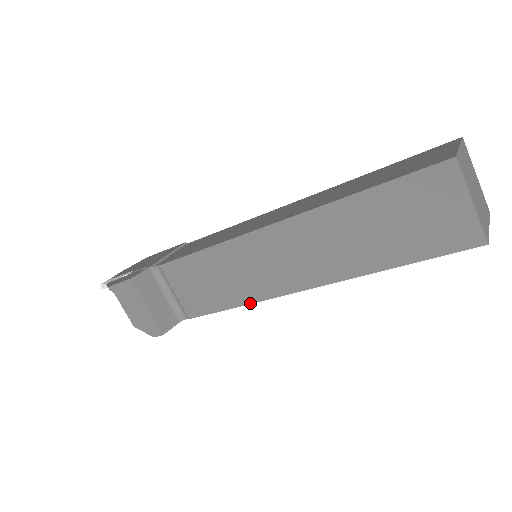
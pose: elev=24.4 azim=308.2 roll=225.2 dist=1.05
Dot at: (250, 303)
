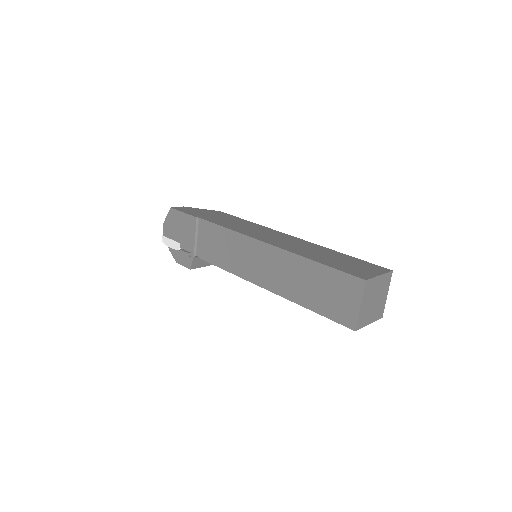
Dot at: occluded
